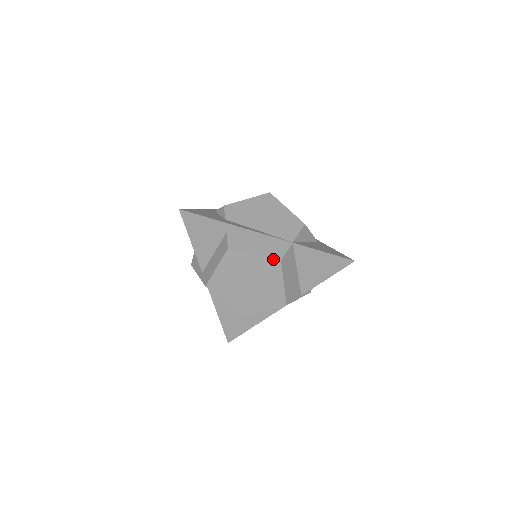
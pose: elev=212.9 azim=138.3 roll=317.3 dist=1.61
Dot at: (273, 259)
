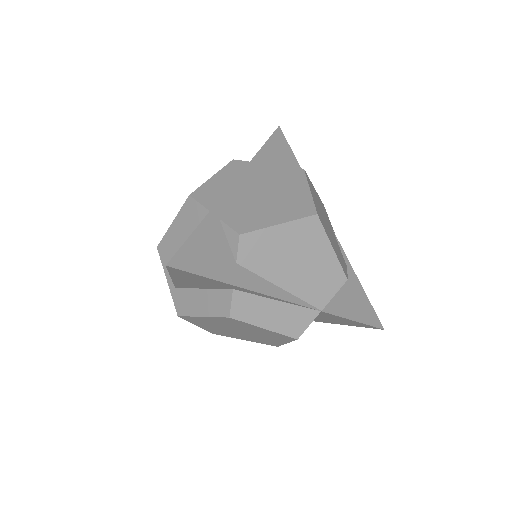
Dot at: (288, 336)
